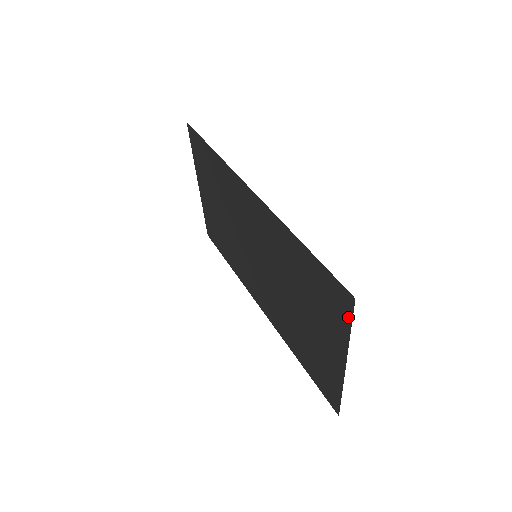
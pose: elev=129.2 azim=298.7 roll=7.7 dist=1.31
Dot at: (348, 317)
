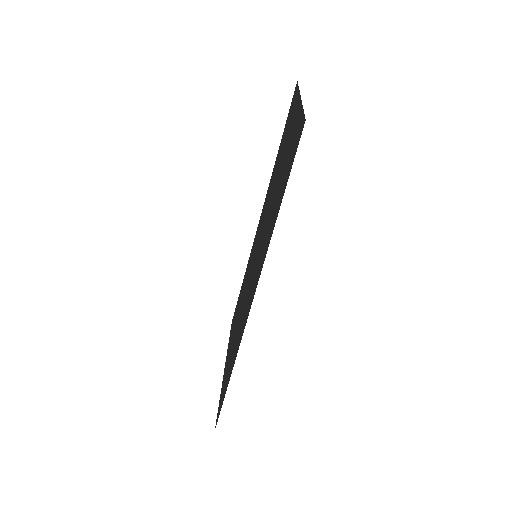
Dot at: occluded
